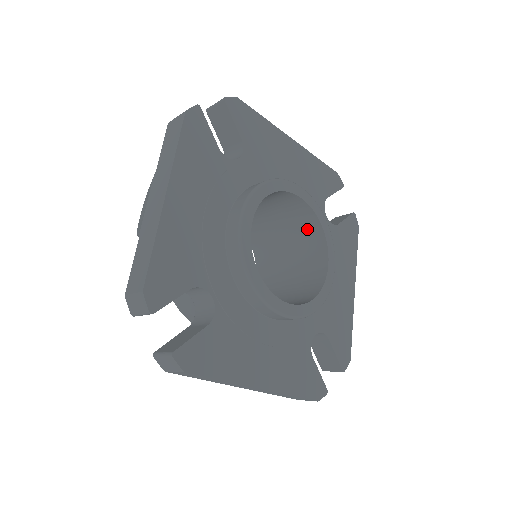
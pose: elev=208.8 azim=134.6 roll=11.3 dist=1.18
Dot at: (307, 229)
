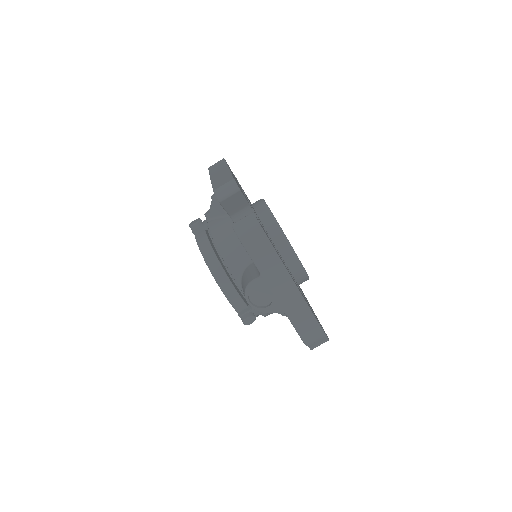
Dot at: occluded
